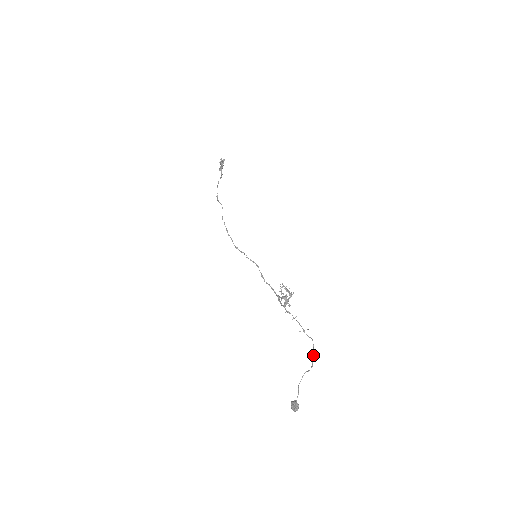
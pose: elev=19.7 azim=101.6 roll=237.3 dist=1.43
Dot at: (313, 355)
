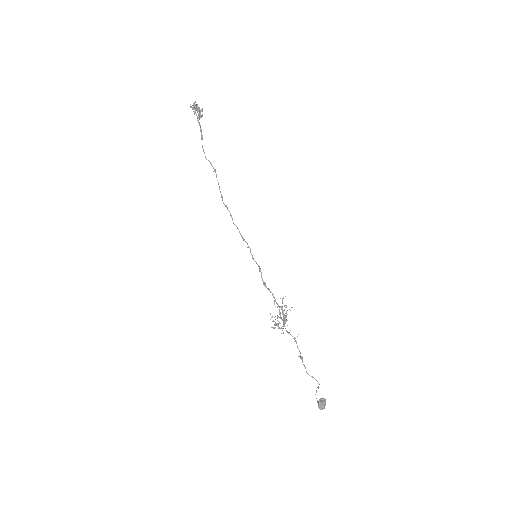
Dot at: occluded
